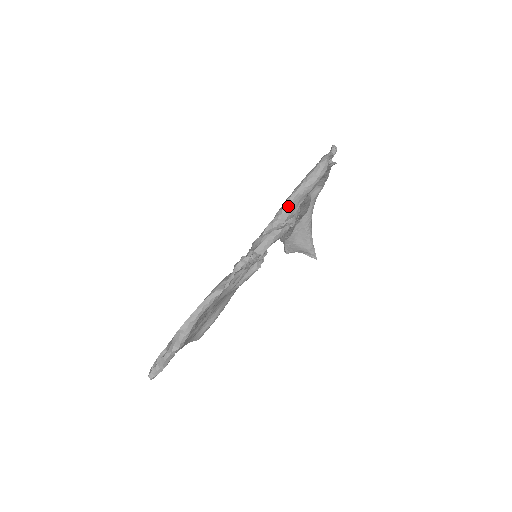
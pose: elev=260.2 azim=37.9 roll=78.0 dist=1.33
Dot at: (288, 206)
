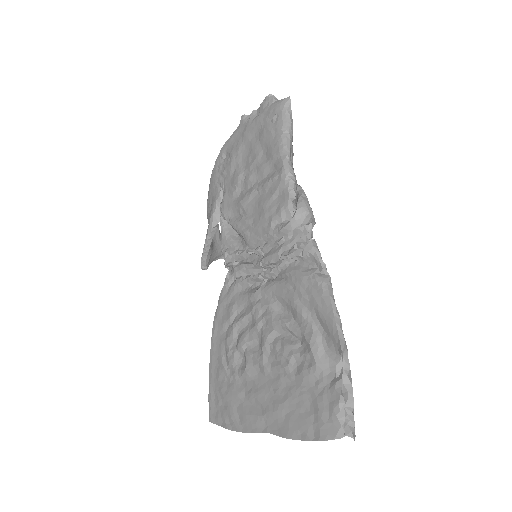
Dot at: (291, 165)
